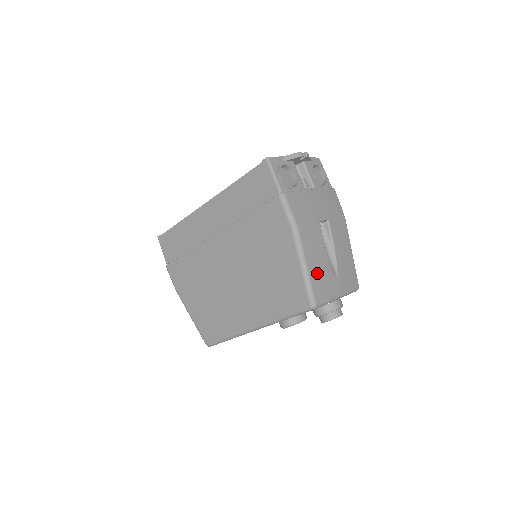
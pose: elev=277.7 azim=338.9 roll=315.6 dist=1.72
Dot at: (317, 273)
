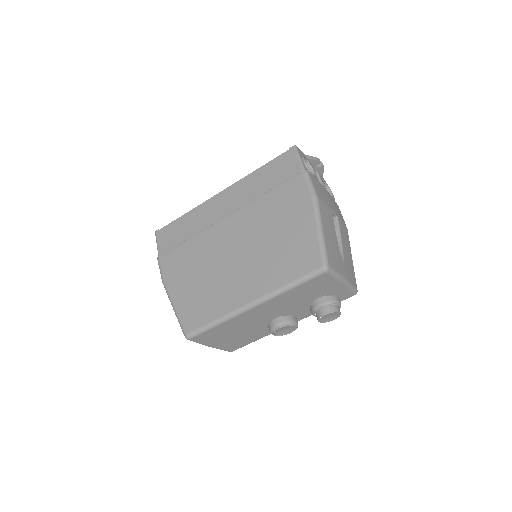
Dot at: (330, 244)
